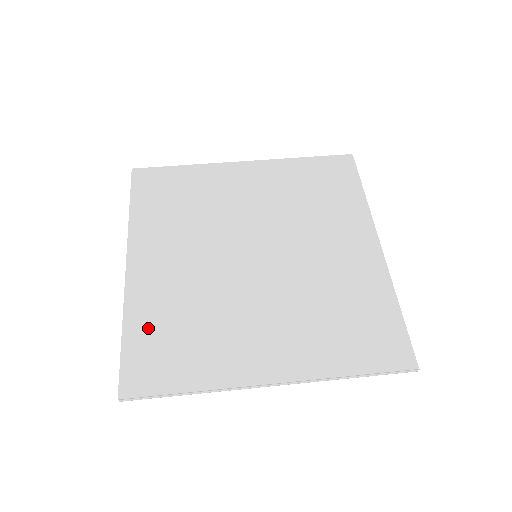
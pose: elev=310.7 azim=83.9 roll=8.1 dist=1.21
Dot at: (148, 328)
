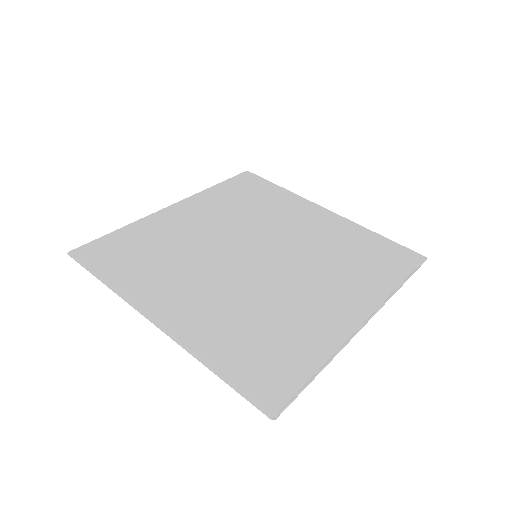
Dot at: (135, 236)
